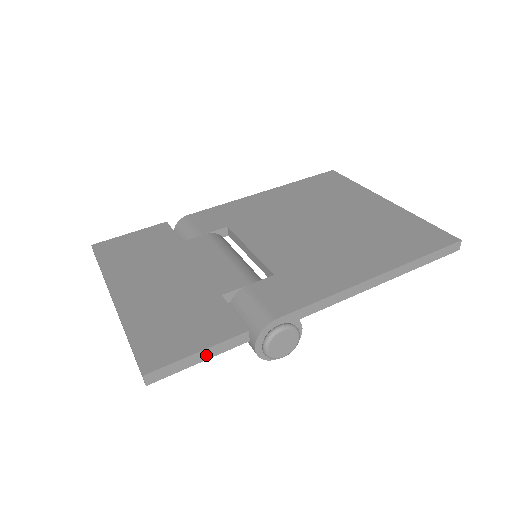
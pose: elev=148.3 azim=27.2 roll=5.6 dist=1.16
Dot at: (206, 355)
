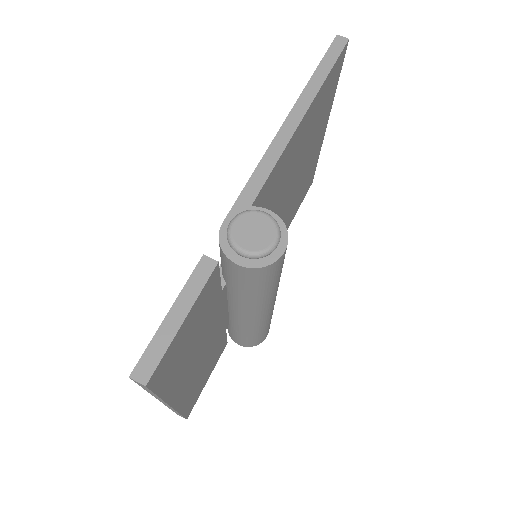
Dot at: (182, 308)
